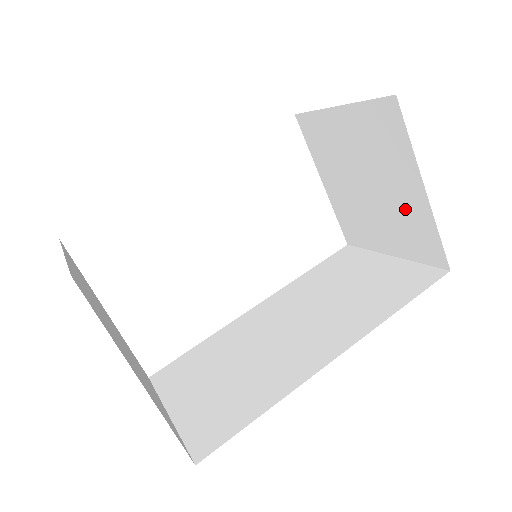
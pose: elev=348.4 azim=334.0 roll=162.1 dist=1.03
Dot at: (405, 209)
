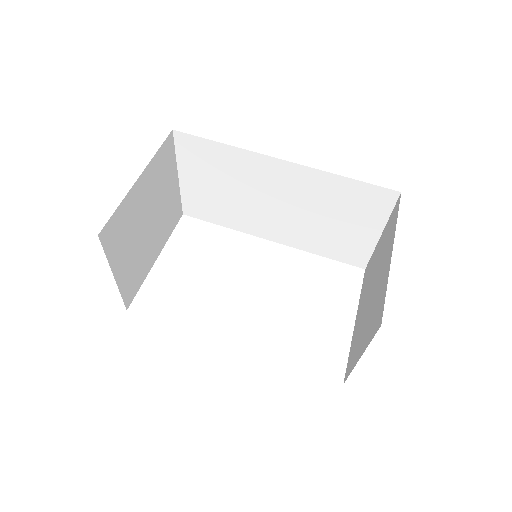
Dot at: (380, 286)
